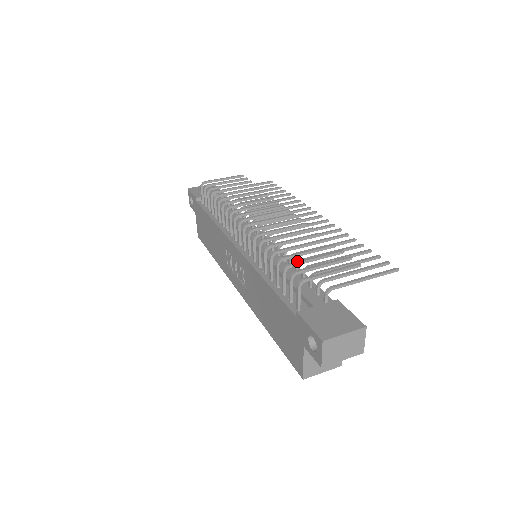
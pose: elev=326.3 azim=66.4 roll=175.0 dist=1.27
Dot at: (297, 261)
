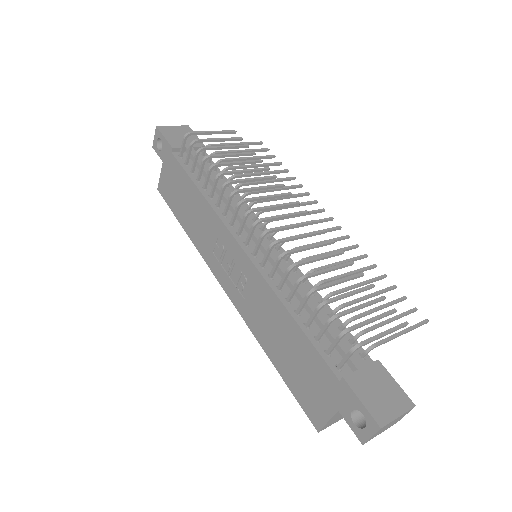
Dot at: (345, 311)
